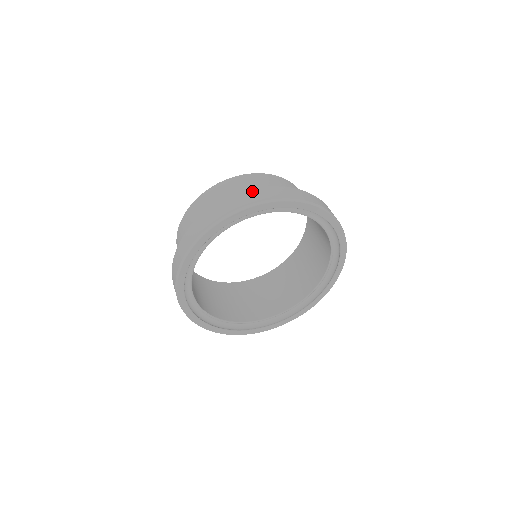
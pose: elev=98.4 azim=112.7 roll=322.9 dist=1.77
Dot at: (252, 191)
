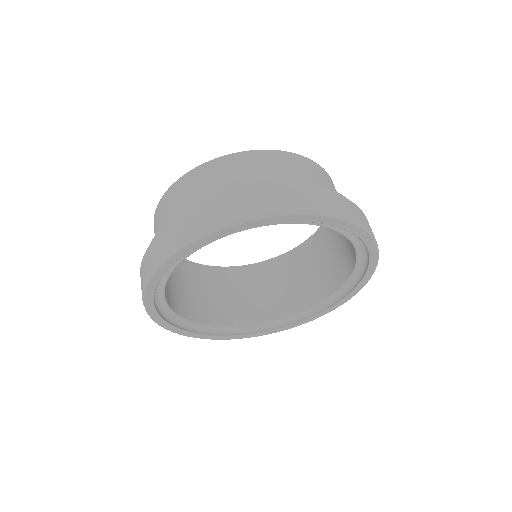
Dot at: (222, 200)
